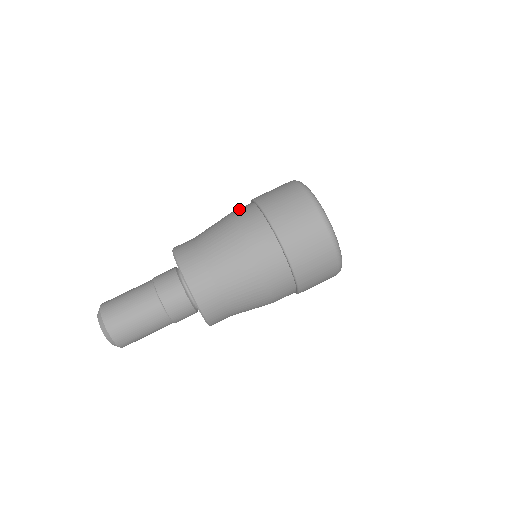
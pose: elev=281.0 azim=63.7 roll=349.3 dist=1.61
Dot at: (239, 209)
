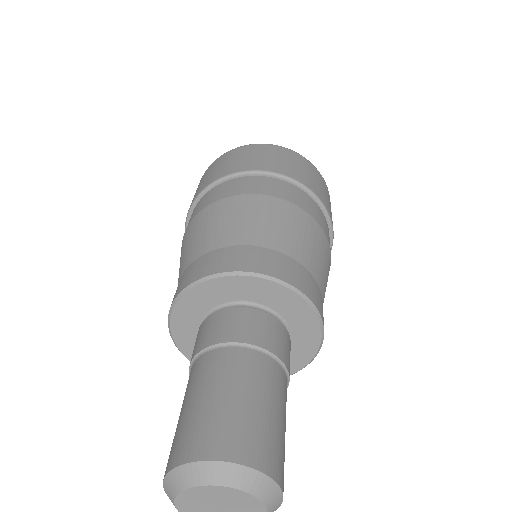
Dot at: (198, 208)
